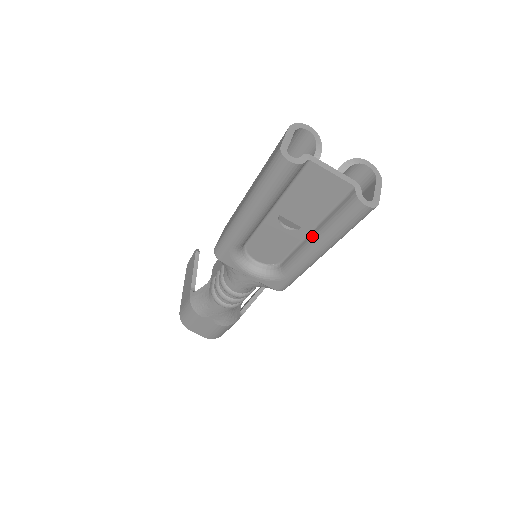
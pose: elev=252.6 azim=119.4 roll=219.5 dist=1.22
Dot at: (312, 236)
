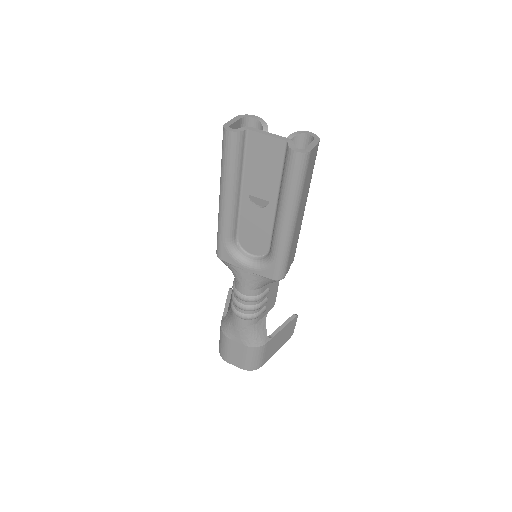
Dot at: (277, 205)
